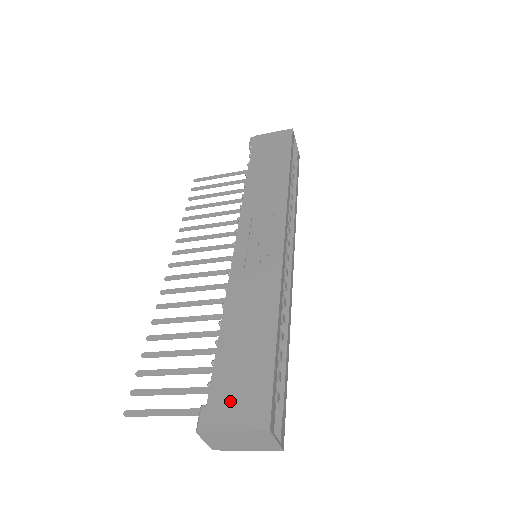
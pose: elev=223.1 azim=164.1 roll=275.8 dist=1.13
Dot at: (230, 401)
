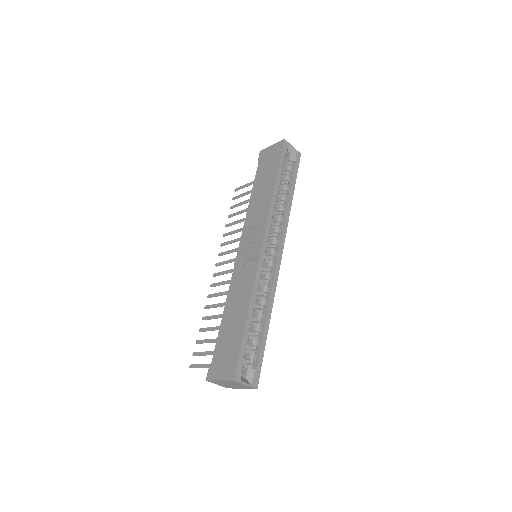
Dot at: (220, 363)
